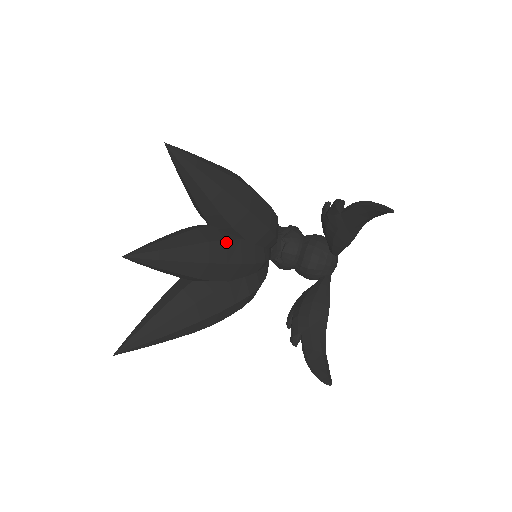
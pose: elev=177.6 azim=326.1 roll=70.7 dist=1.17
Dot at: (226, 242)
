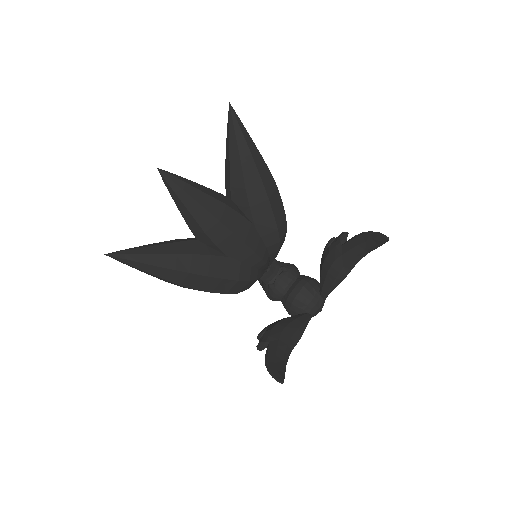
Dot at: (240, 216)
